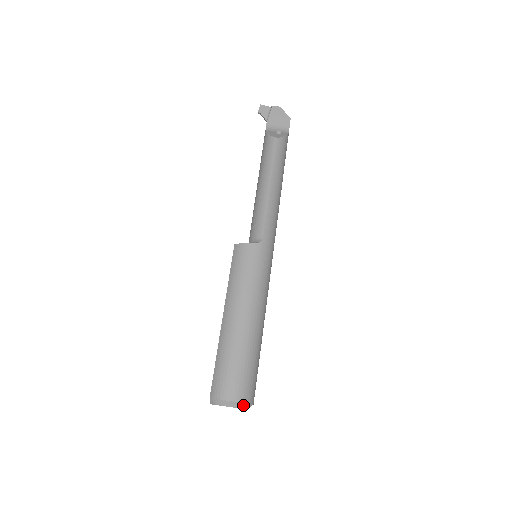
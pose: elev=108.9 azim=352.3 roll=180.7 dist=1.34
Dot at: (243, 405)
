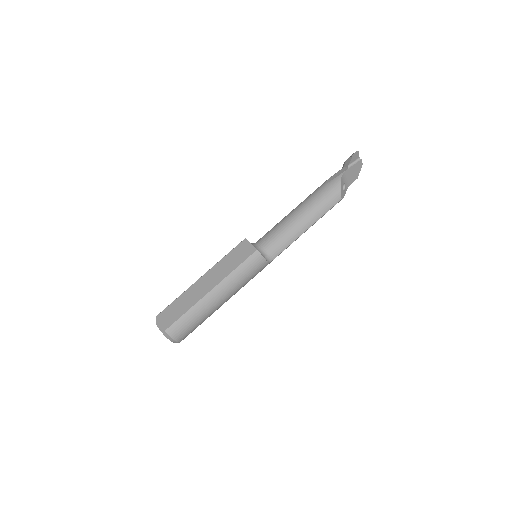
Dot at: occluded
